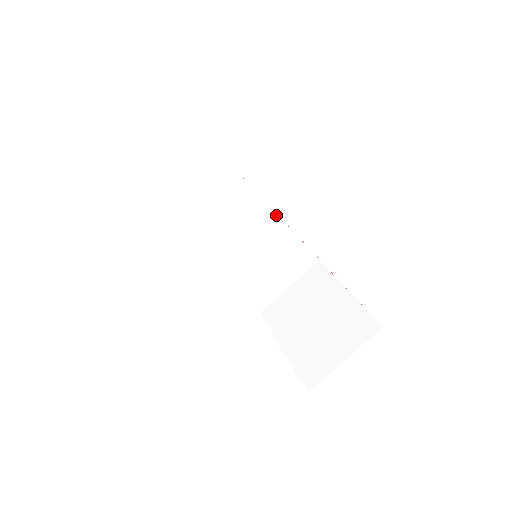
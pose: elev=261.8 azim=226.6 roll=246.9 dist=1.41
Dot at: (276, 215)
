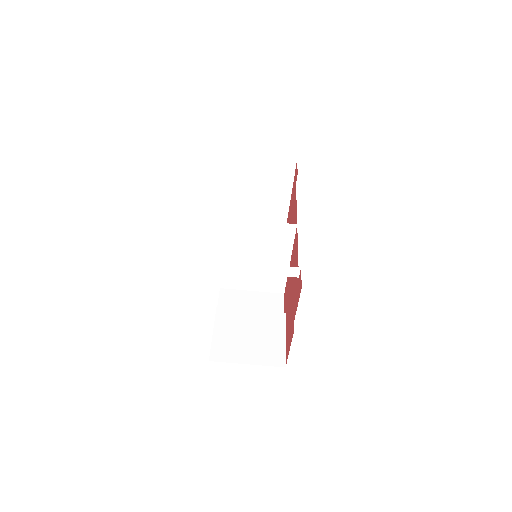
Dot at: (292, 247)
